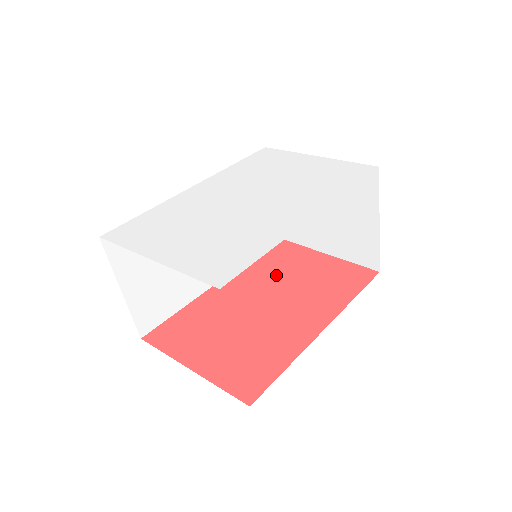
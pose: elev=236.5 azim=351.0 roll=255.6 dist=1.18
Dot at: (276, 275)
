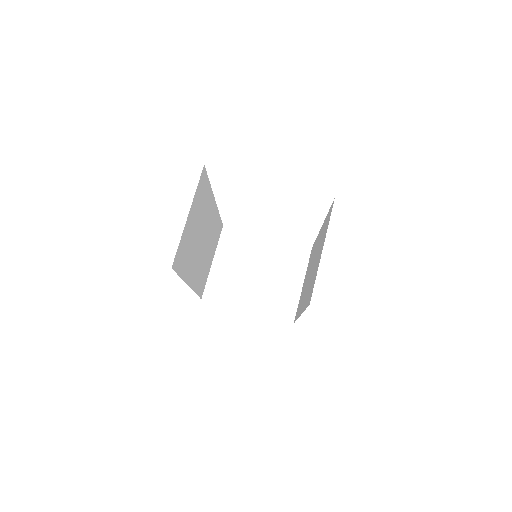
Dot at: occluded
